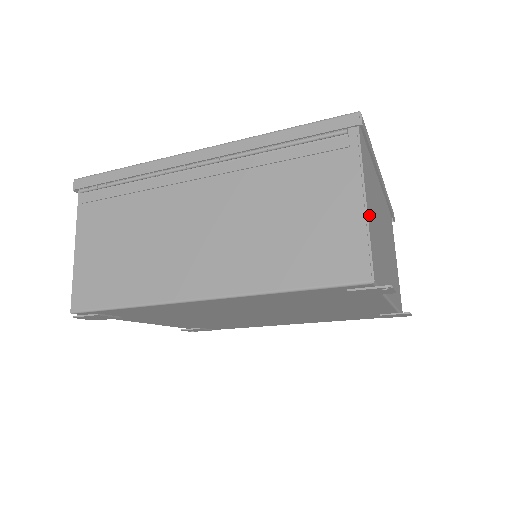
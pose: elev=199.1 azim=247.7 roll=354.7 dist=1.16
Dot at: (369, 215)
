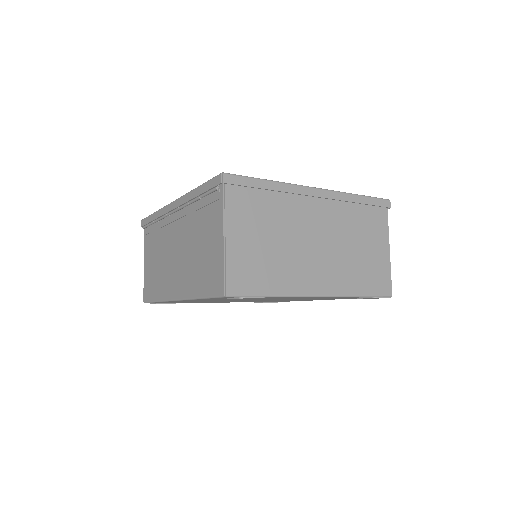
Dot at: (234, 247)
